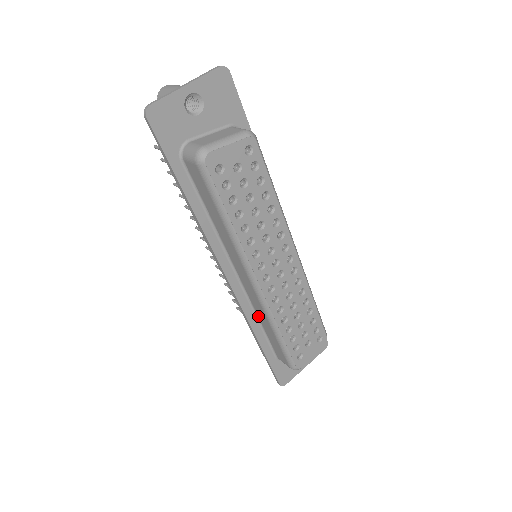
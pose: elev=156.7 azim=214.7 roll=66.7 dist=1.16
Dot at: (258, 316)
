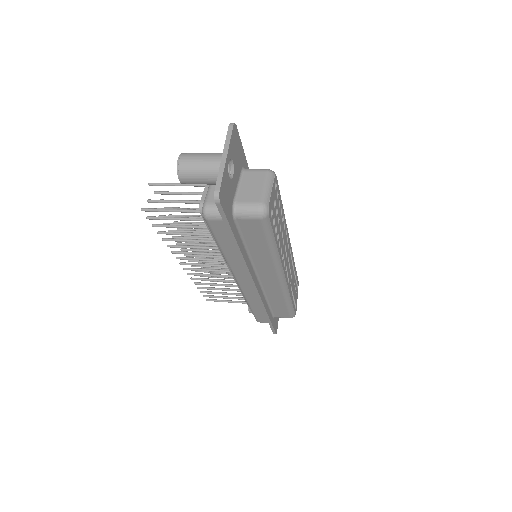
Dot at: (268, 298)
